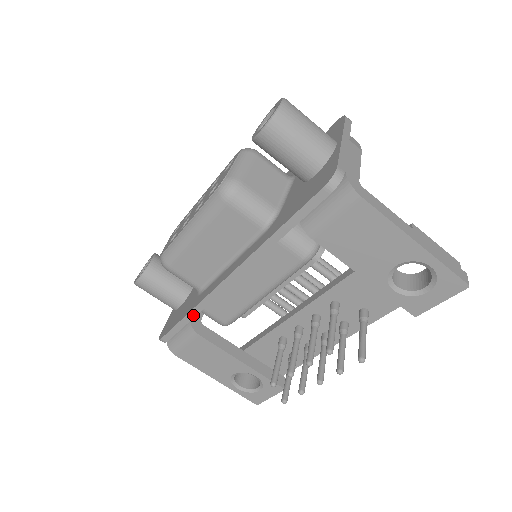
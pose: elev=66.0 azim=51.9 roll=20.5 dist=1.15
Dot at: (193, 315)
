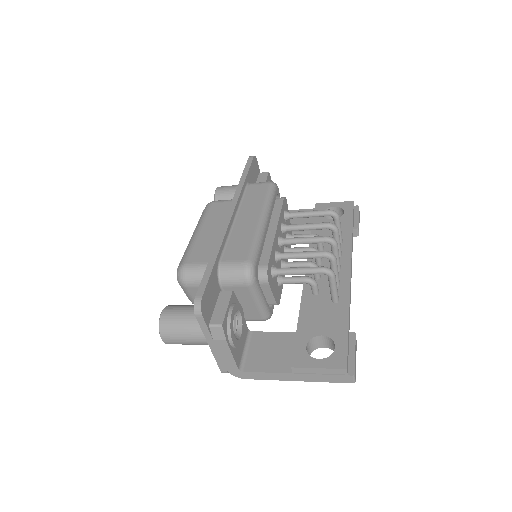
Dot at: occluded
